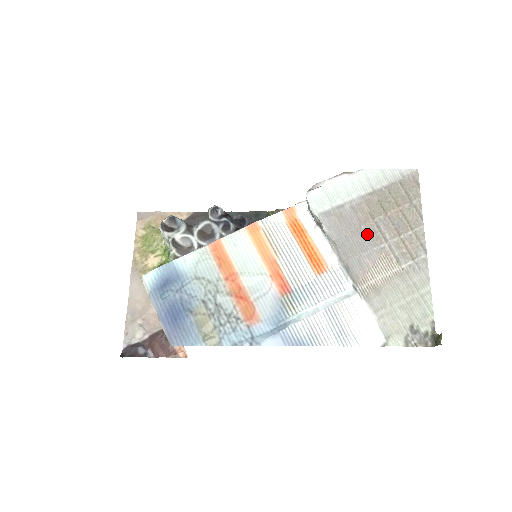
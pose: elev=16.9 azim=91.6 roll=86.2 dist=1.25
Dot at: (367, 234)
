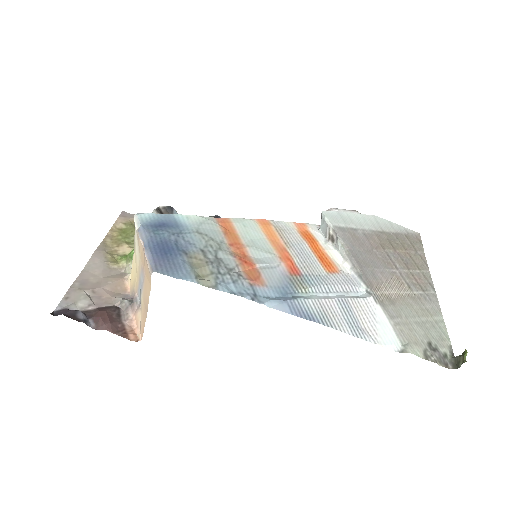
Dot at: (379, 257)
